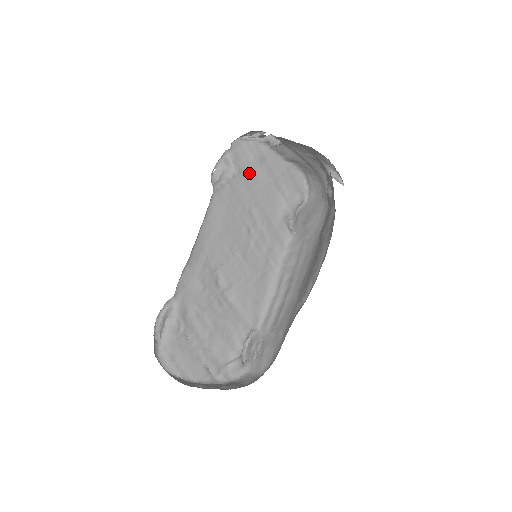
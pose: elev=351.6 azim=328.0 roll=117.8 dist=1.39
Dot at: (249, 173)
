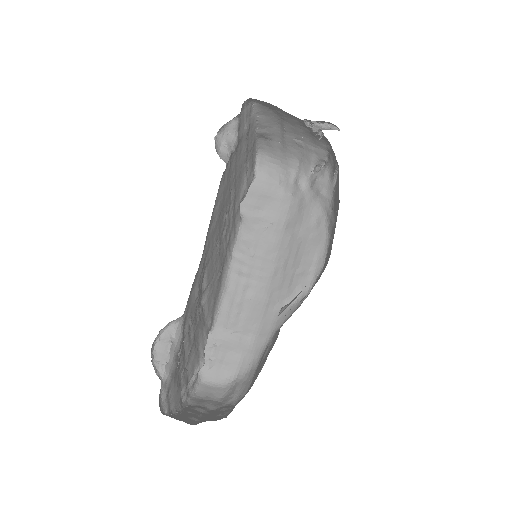
Dot at: (239, 146)
